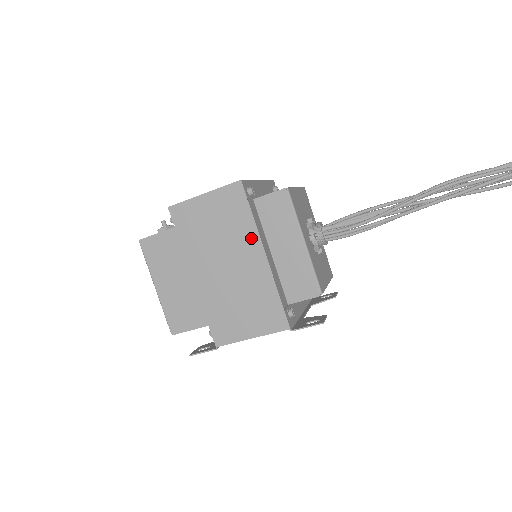
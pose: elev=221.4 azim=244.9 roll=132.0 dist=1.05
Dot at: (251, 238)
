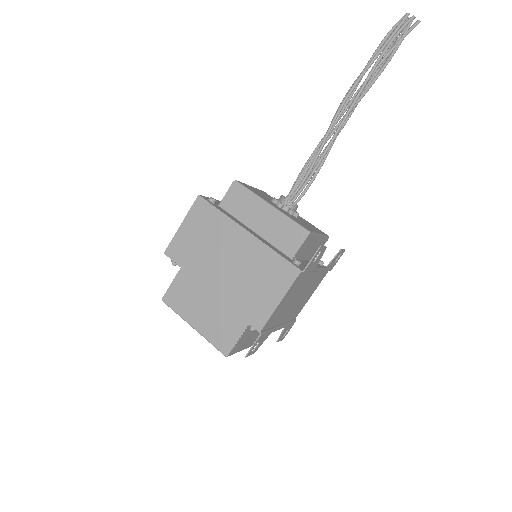
Dot at: (230, 227)
